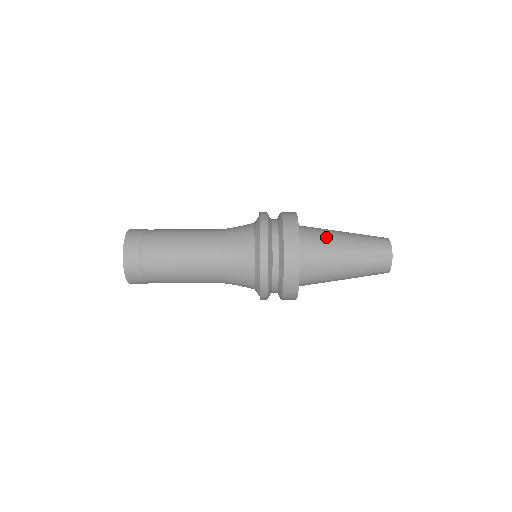
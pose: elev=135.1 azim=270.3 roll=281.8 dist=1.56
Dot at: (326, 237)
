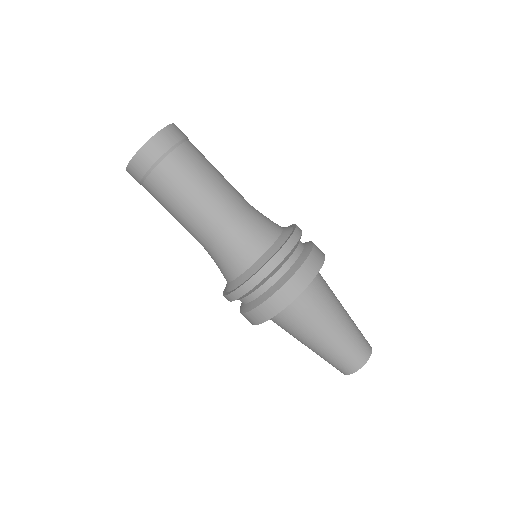
Dot at: (320, 313)
